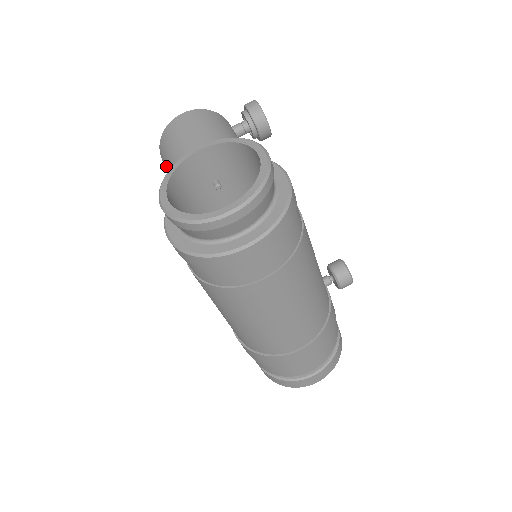
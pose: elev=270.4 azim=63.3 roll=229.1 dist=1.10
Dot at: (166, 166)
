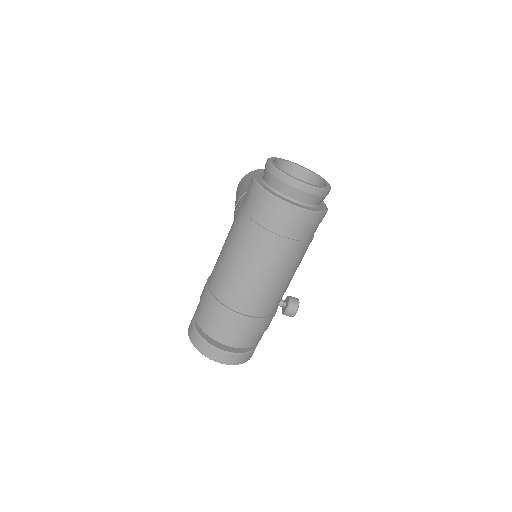
Dot at: (244, 182)
